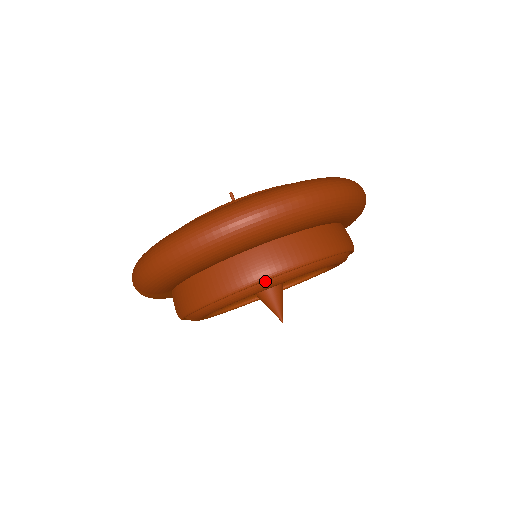
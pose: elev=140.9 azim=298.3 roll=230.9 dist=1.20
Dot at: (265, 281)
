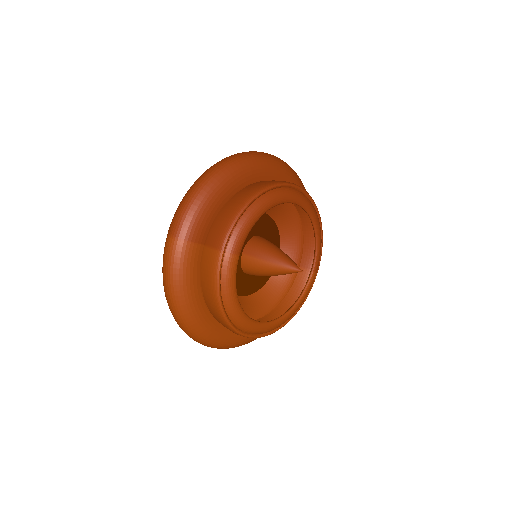
Dot at: (279, 189)
